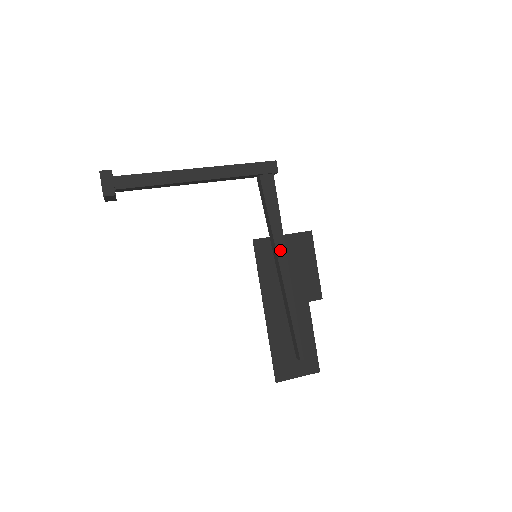
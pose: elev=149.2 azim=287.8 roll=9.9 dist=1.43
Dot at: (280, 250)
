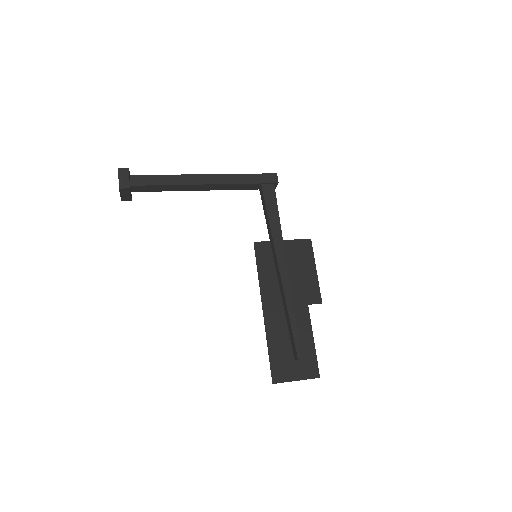
Dot at: (279, 250)
